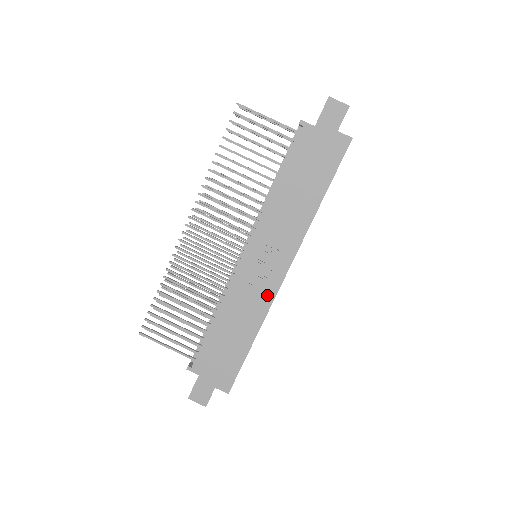
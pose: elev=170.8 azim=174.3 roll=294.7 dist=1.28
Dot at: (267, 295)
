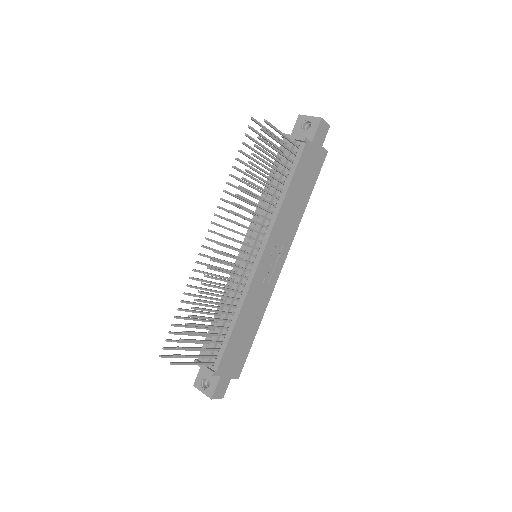
Dot at: (270, 287)
